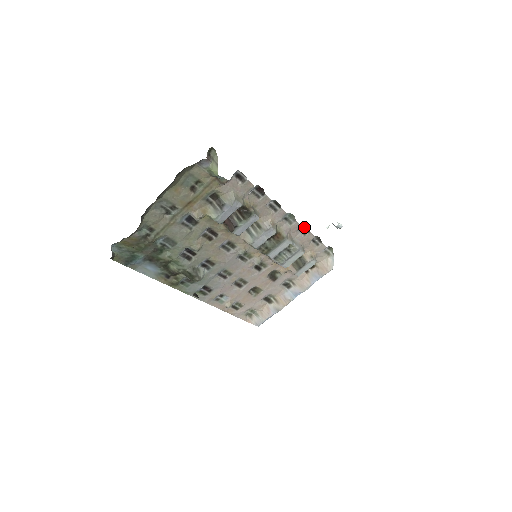
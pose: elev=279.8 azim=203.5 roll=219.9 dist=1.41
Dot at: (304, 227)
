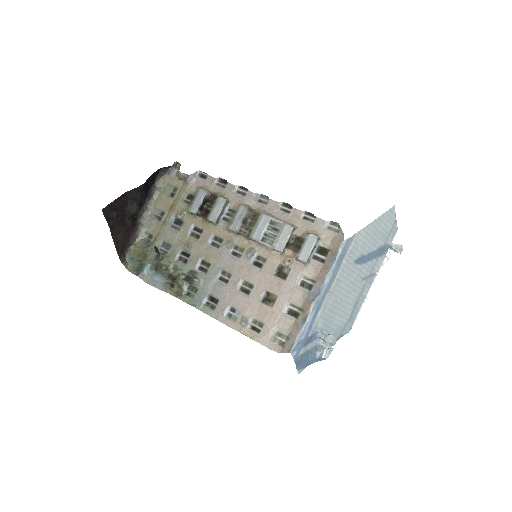
Dot at: (285, 205)
